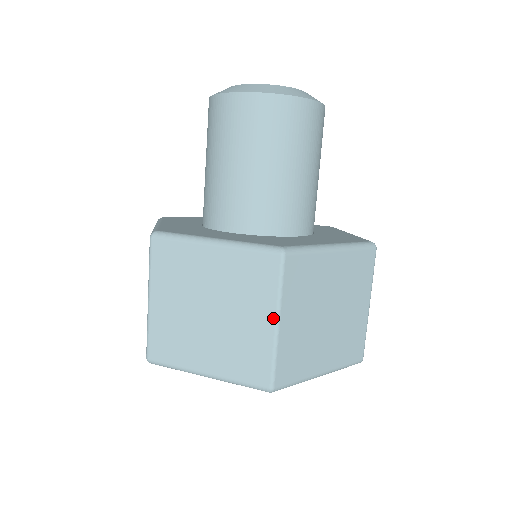
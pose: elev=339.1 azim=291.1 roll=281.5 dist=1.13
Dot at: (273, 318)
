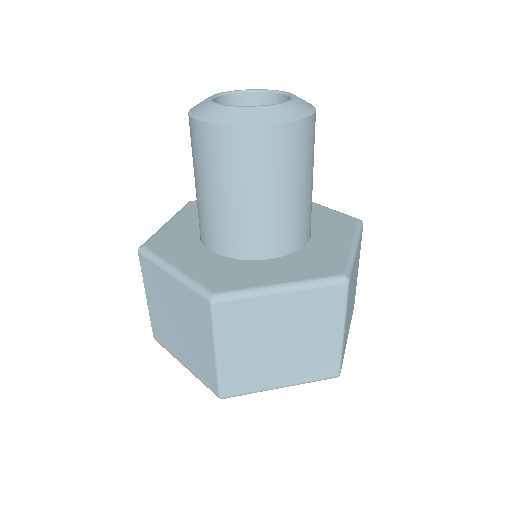
Dot at: (341, 330)
